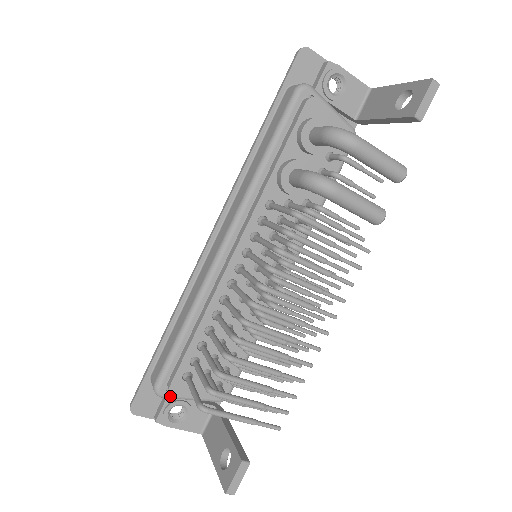
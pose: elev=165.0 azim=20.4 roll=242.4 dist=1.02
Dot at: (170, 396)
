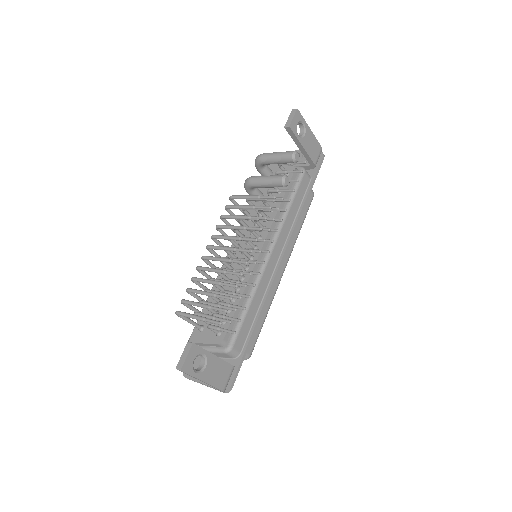
Dot at: occluded
